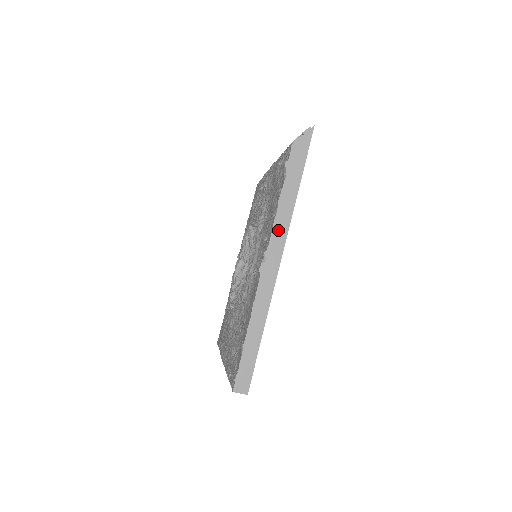
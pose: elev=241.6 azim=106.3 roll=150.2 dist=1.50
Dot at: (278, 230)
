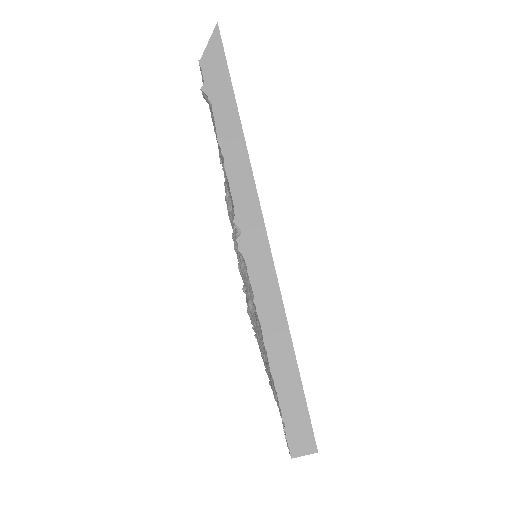
Dot at: (237, 181)
